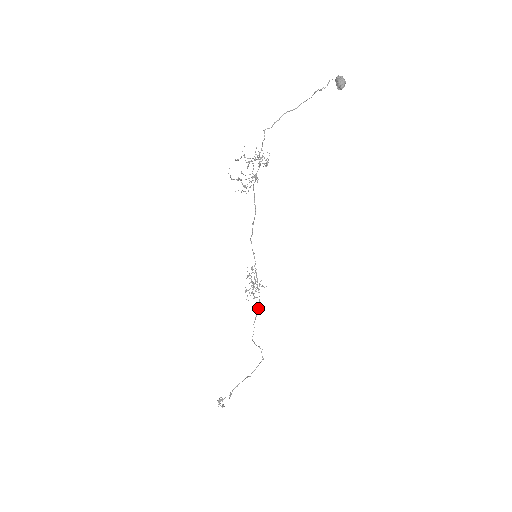
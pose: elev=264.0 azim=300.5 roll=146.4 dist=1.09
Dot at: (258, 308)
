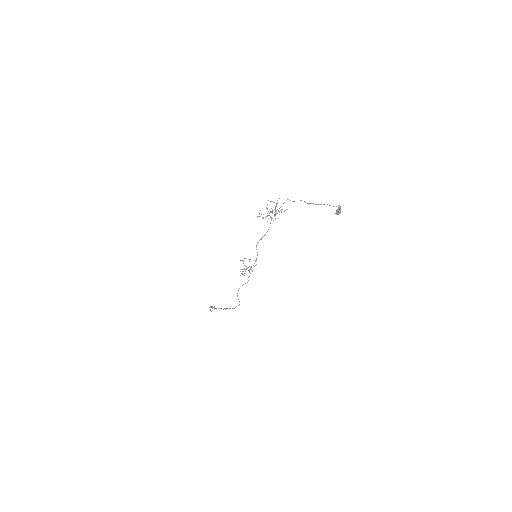
Dot at: (247, 282)
